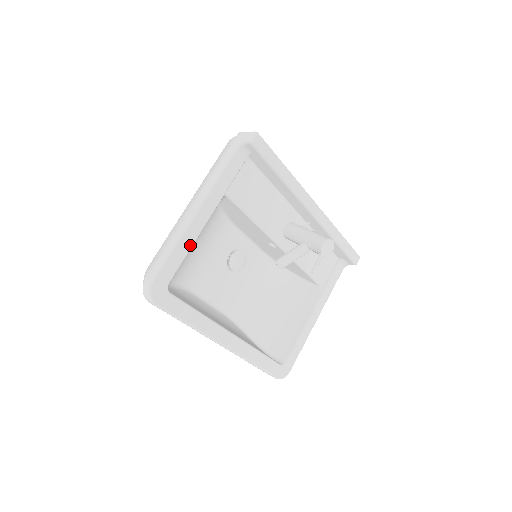
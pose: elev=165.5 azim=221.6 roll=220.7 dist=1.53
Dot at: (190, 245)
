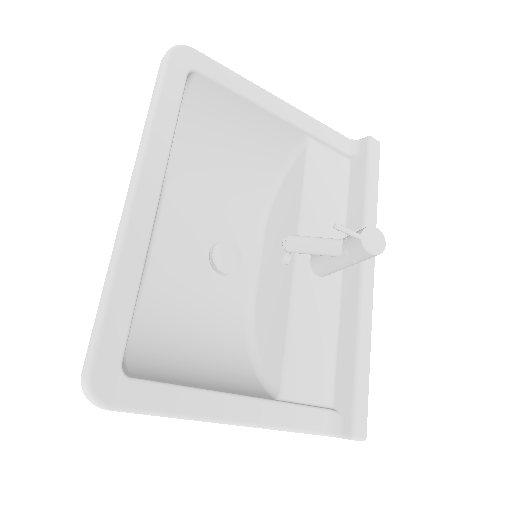
Dot at: (248, 95)
